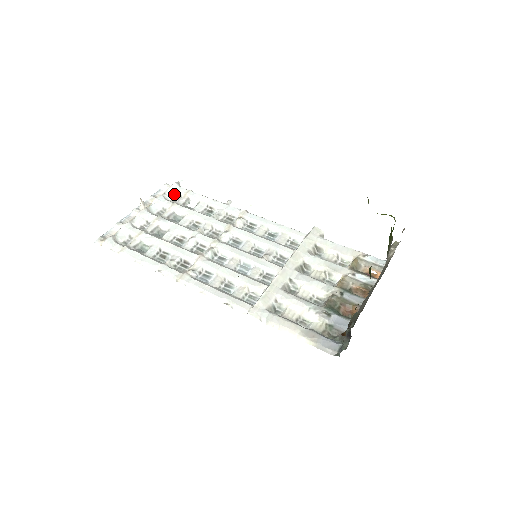
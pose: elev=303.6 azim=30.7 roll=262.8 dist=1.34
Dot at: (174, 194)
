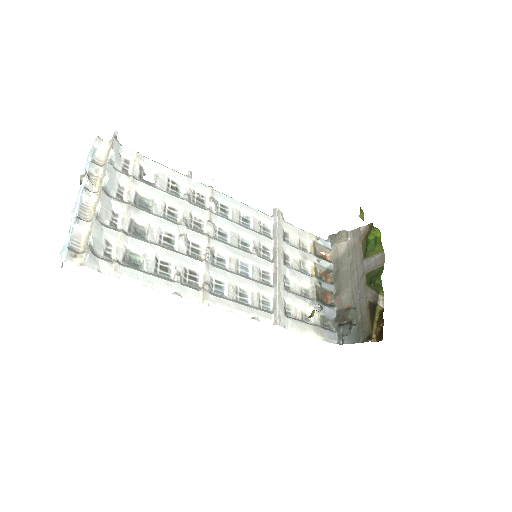
Dot at: (120, 159)
